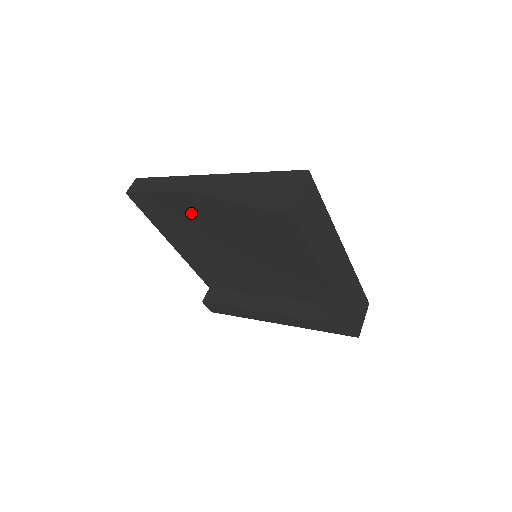
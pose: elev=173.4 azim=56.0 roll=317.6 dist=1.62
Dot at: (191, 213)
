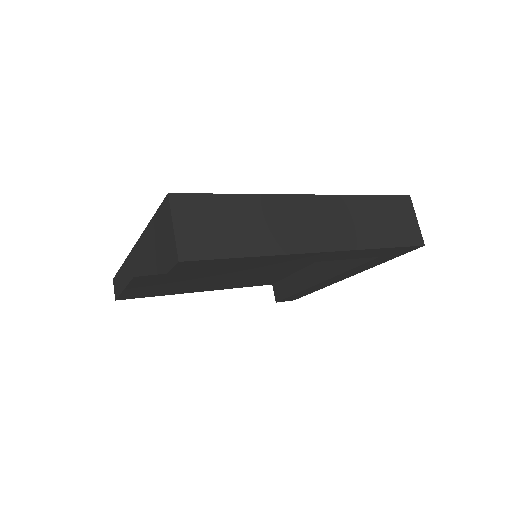
Dot at: (164, 280)
